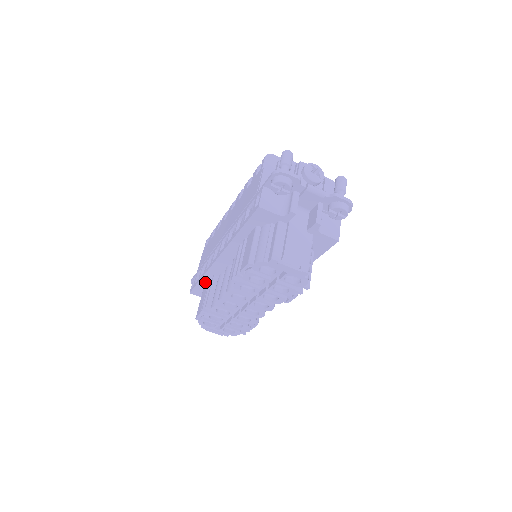
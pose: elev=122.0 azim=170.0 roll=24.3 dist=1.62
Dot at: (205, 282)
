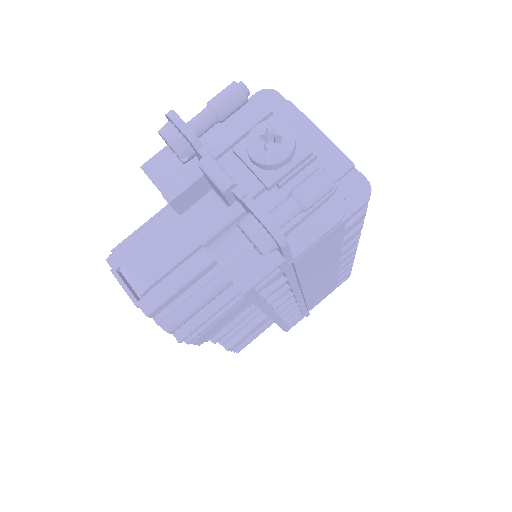
Dot at: occluded
